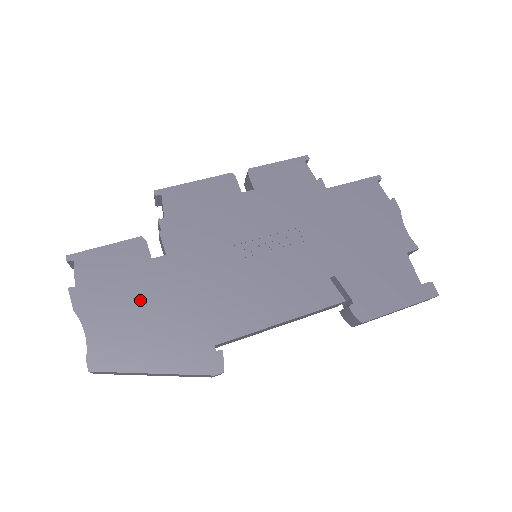
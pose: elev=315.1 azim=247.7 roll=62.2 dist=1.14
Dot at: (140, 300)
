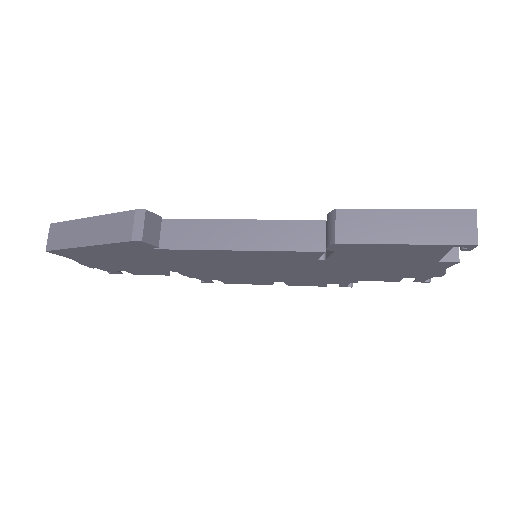
Dot at: occluded
